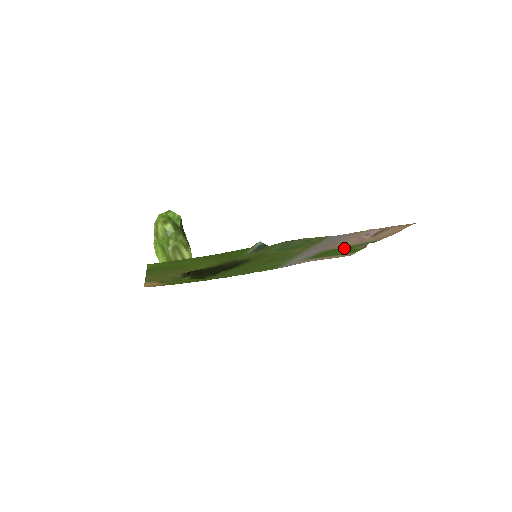
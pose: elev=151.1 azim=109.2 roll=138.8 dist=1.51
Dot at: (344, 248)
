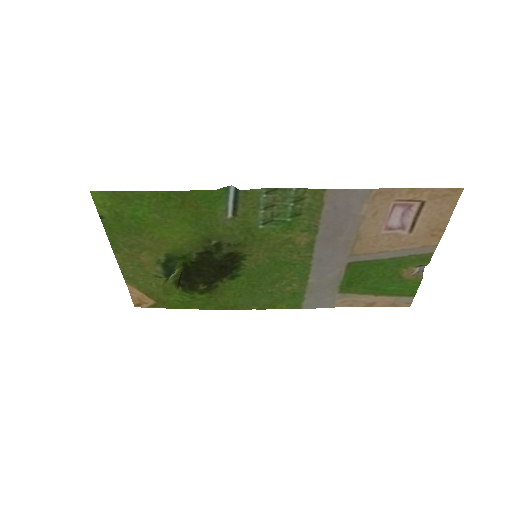
Dot at: (383, 267)
